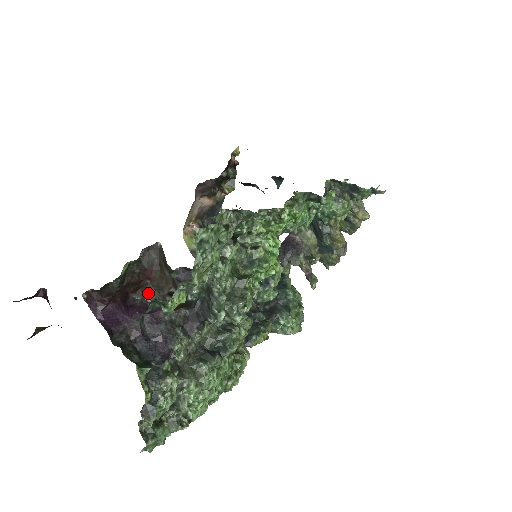
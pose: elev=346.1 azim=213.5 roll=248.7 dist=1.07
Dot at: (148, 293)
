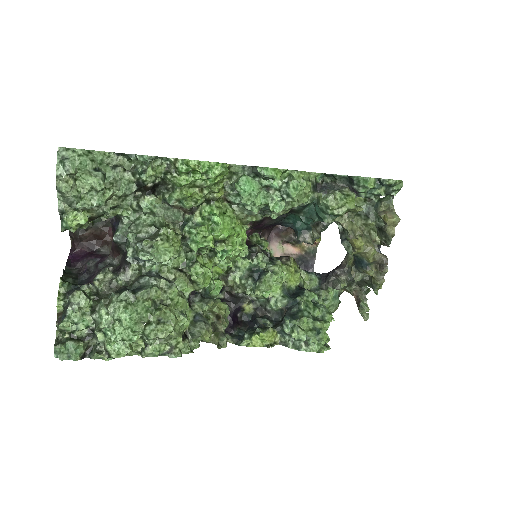
Dot at: occluded
